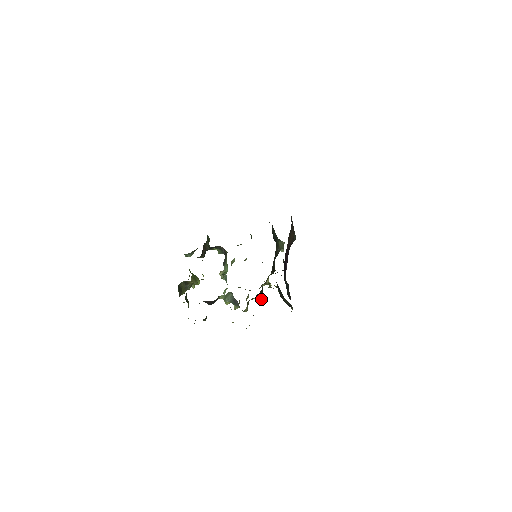
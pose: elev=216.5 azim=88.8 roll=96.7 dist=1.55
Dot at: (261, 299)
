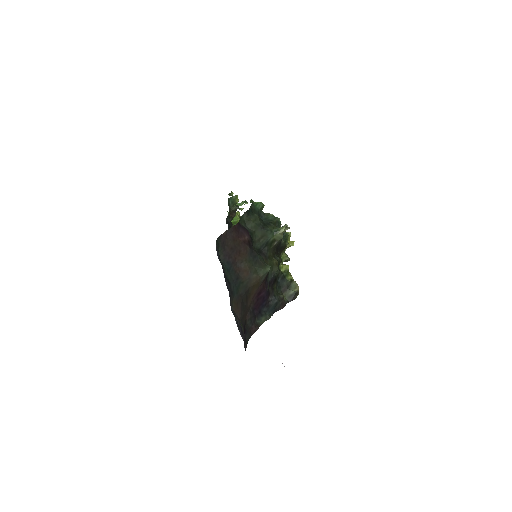
Dot at: (285, 261)
